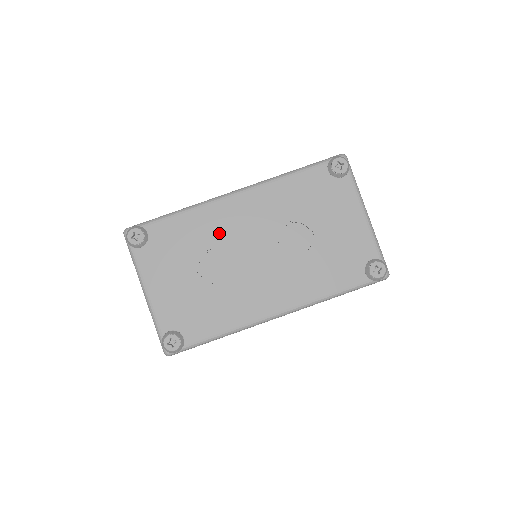
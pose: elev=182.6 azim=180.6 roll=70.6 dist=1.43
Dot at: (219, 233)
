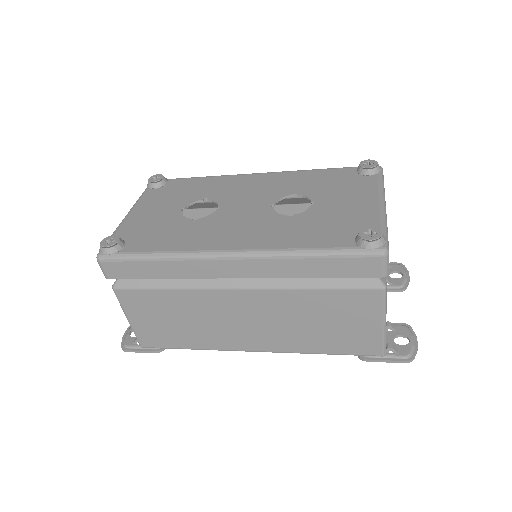
Dot at: (224, 191)
